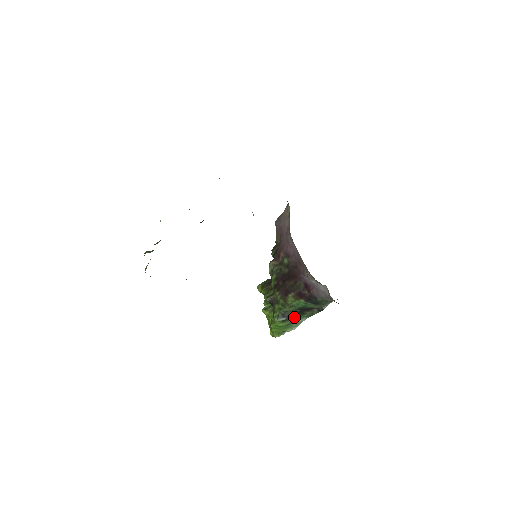
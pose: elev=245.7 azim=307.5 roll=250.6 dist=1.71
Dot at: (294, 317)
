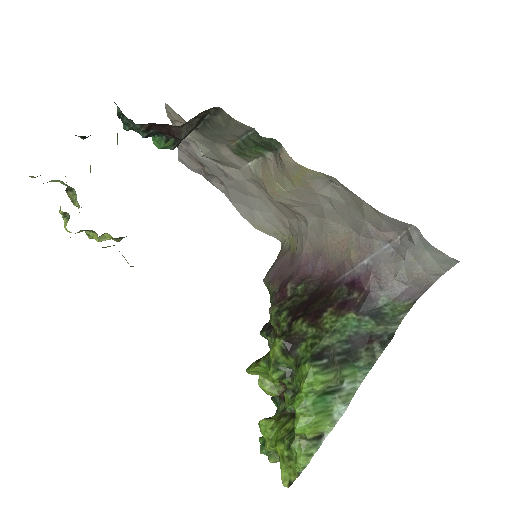
Dot at: (341, 364)
